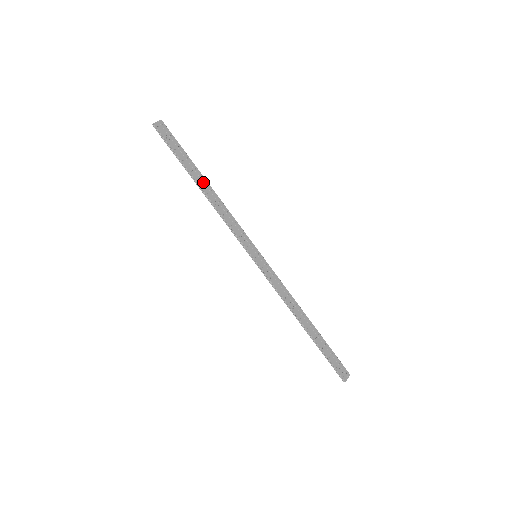
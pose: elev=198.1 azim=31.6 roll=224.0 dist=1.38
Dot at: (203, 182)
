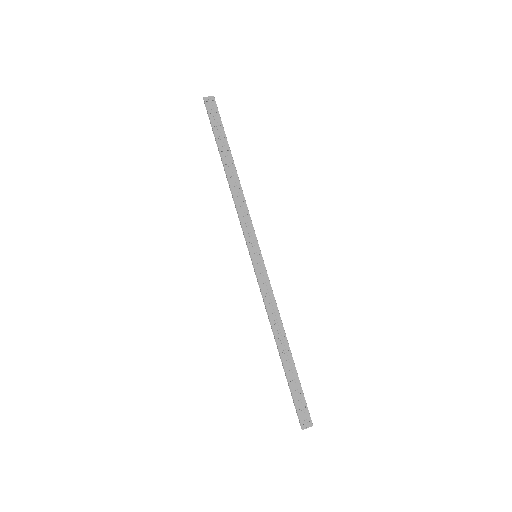
Dot at: (230, 165)
